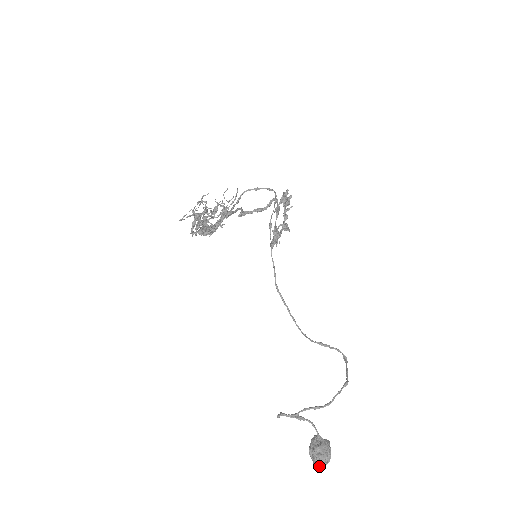
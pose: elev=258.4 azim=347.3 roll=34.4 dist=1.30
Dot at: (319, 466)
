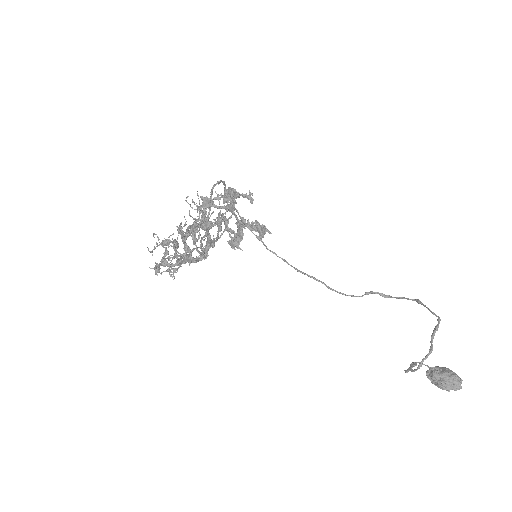
Dot at: (460, 385)
